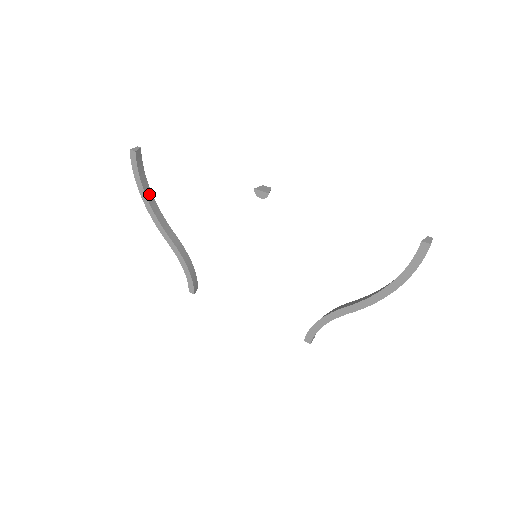
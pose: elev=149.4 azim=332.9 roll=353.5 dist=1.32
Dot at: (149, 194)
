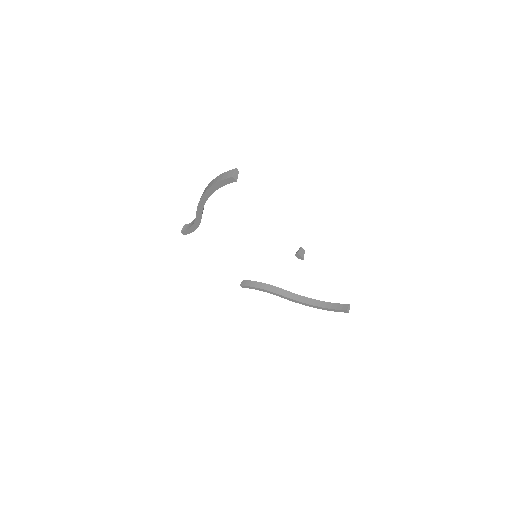
Dot at: occluded
